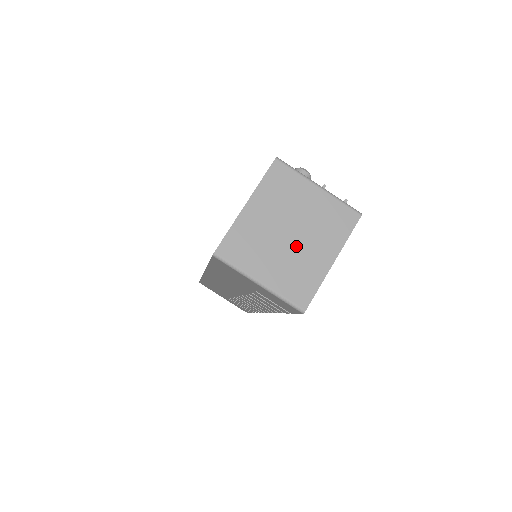
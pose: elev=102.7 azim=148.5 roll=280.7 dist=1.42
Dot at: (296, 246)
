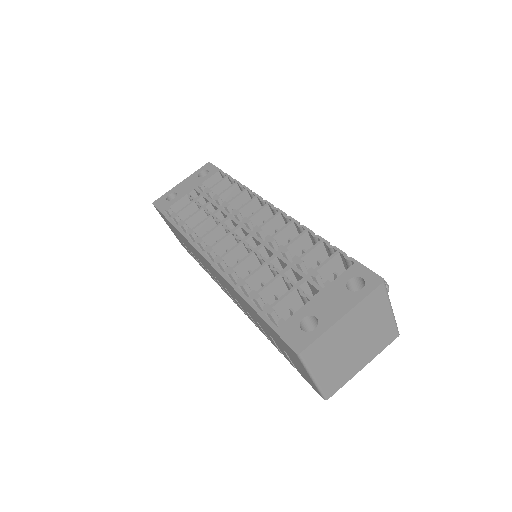
Dot at: (351, 354)
